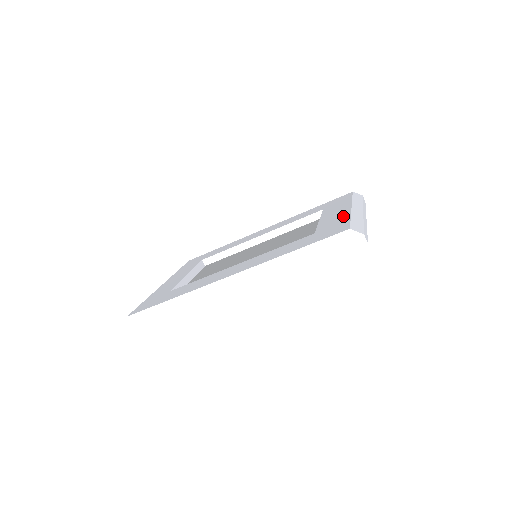
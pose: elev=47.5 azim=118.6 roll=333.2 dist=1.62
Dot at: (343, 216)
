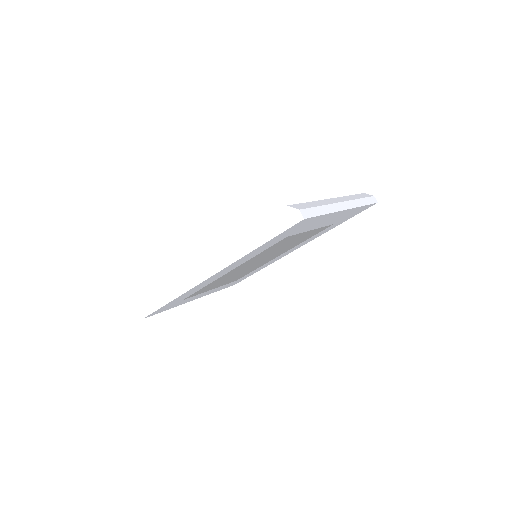
Dot at: occluded
